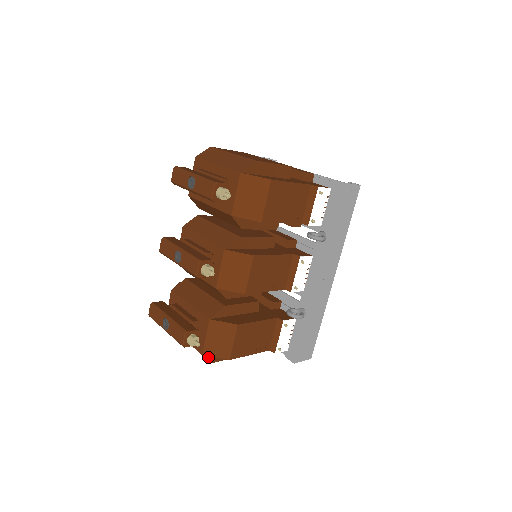
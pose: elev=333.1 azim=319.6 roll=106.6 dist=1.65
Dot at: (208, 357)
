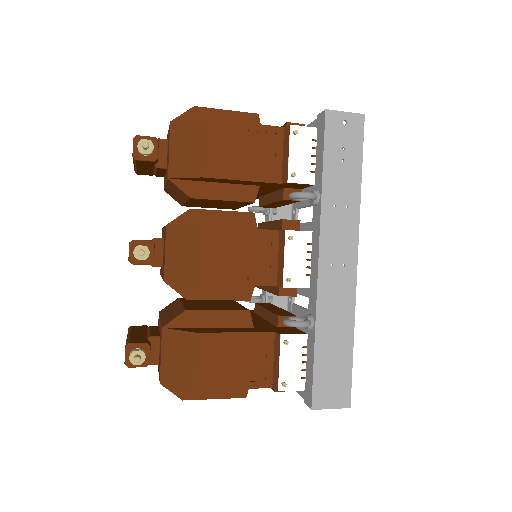
Dot at: (172, 389)
